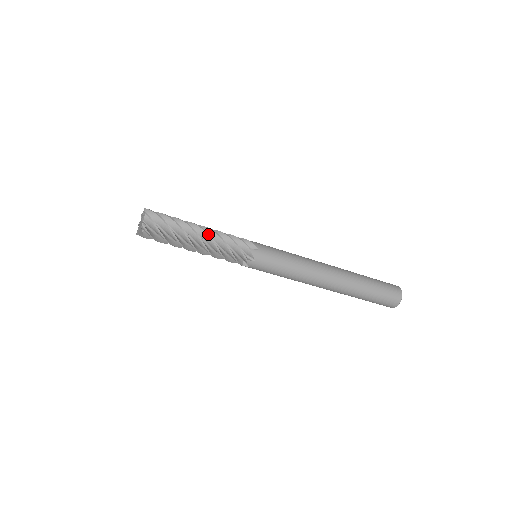
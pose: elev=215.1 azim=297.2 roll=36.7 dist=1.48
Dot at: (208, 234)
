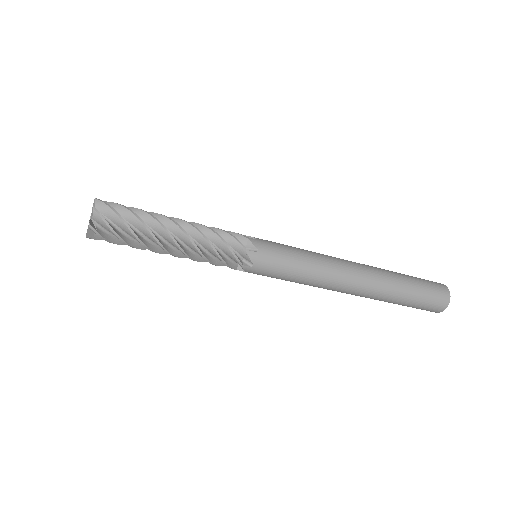
Dot at: (187, 233)
